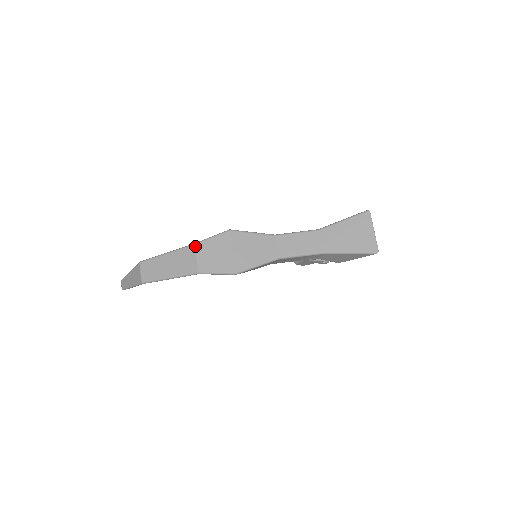
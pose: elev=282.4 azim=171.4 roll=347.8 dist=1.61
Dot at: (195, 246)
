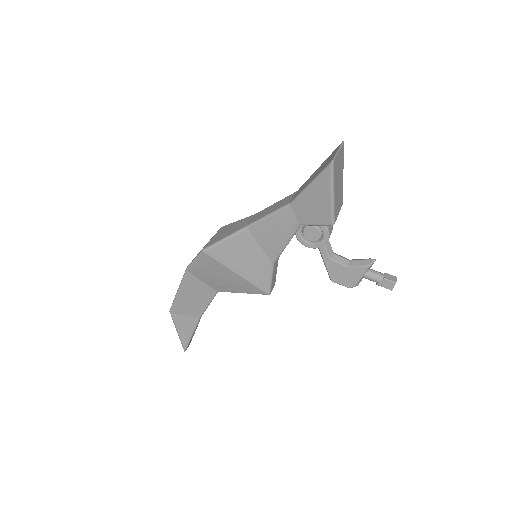
Dot at: occluded
